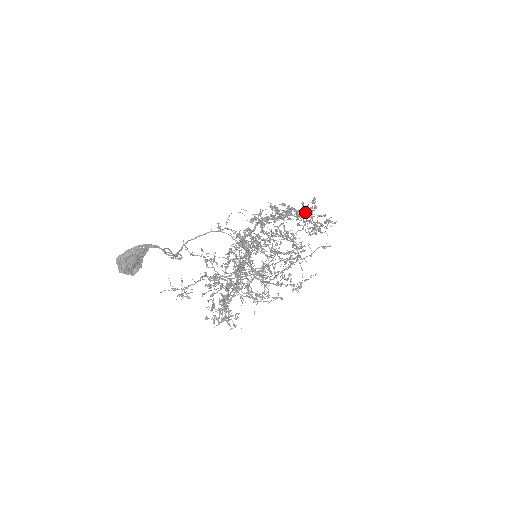
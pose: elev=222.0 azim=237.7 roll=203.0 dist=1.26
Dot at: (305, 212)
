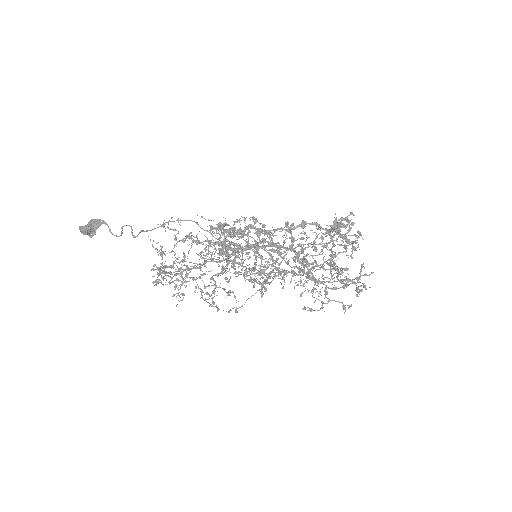
Dot at: (292, 240)
